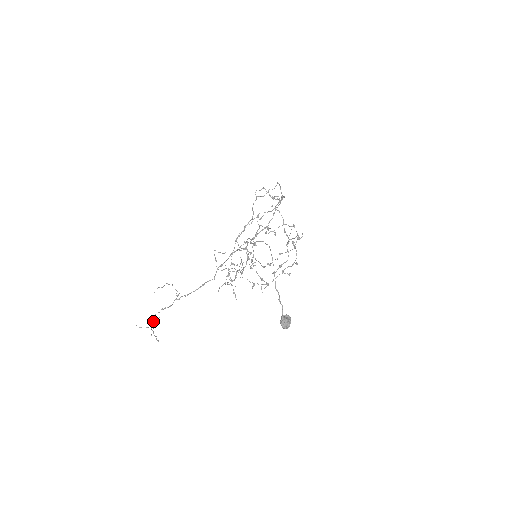
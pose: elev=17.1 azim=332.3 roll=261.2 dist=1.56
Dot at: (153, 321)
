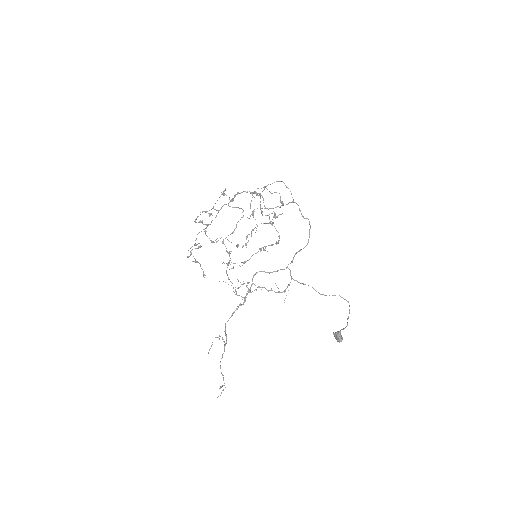
Dot at: occluded
